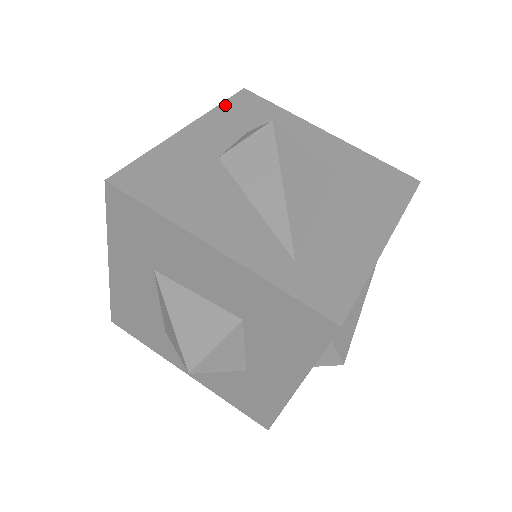
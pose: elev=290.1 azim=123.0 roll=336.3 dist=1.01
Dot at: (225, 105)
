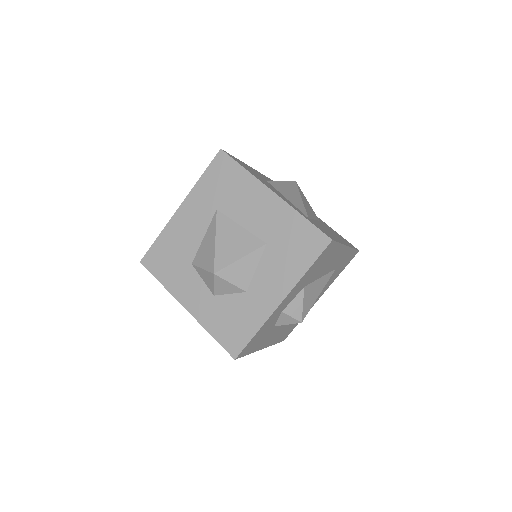
Dot at: (265, 176)
